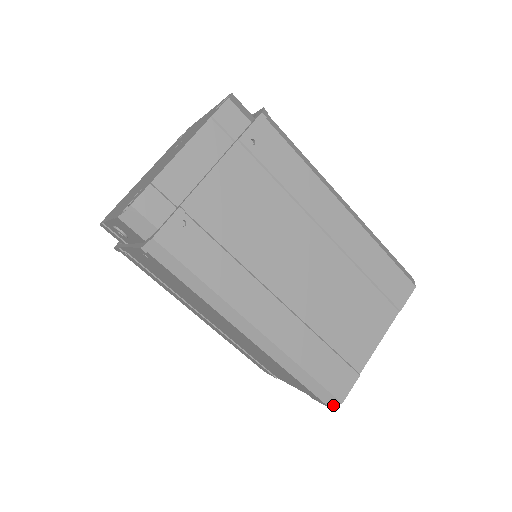
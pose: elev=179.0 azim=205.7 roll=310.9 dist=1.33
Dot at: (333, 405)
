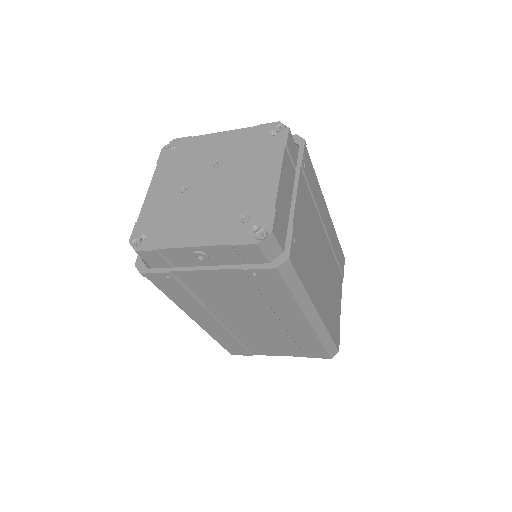
Dot at: (334, 355)
